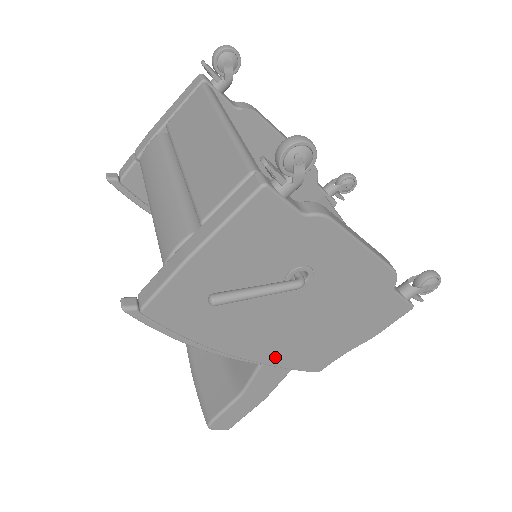
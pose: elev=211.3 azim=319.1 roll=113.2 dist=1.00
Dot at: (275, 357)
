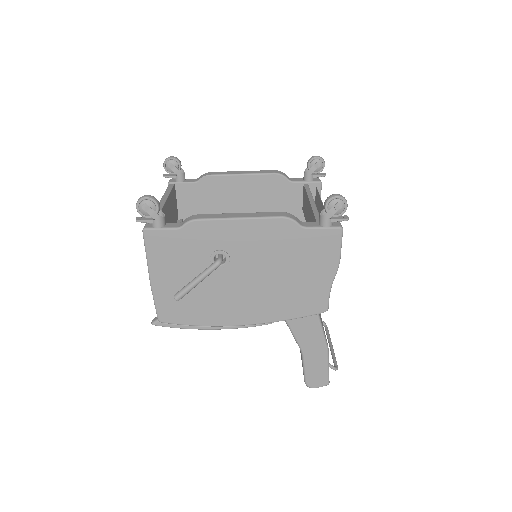
Dot at: (273, 314)
